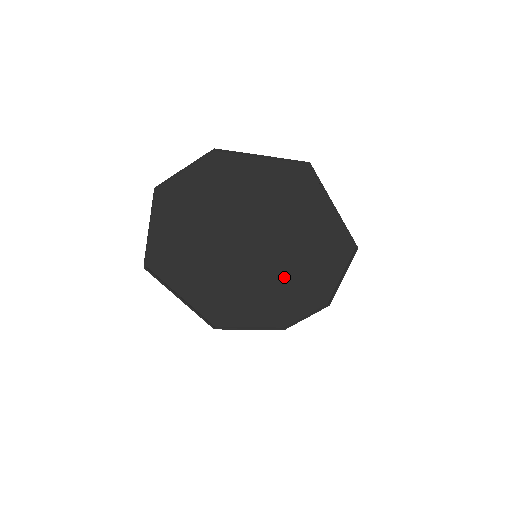
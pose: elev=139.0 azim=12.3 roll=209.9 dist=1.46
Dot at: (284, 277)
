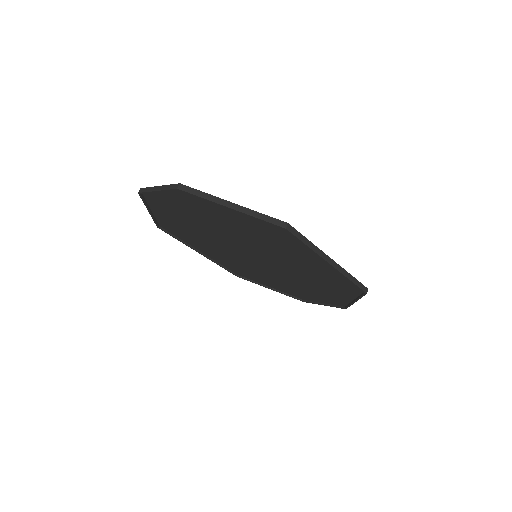
Dot at: (291, 277)
